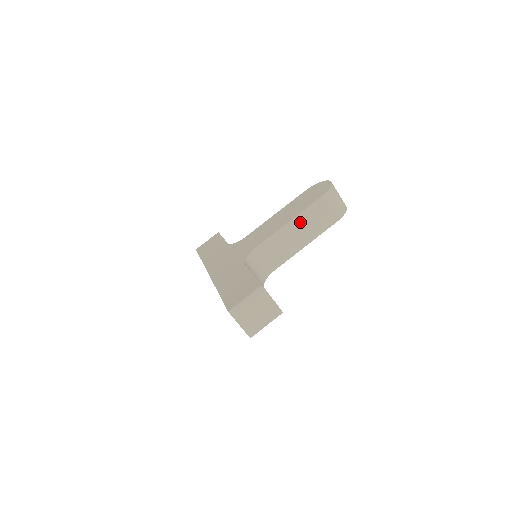
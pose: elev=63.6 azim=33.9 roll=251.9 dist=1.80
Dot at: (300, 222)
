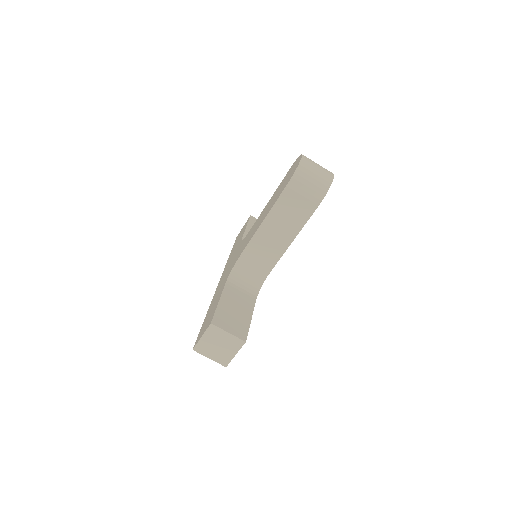
Dot at: (274, 219)
